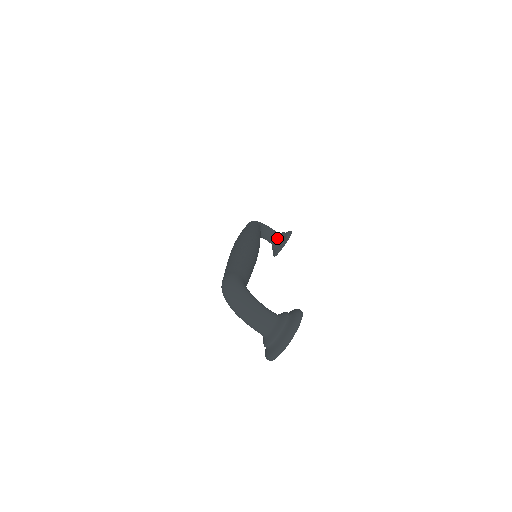
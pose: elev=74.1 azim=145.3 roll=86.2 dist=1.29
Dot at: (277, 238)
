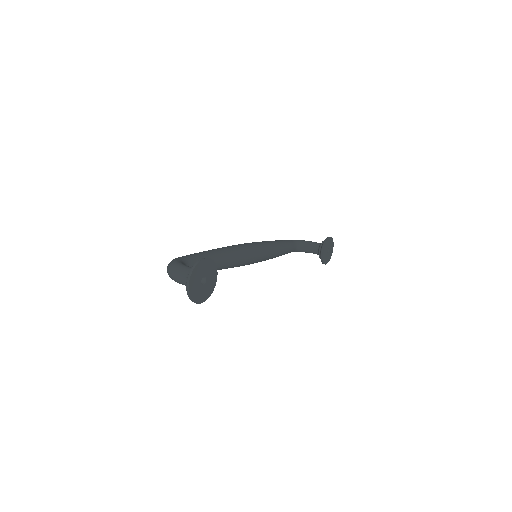
Dot at: (318, 247)
